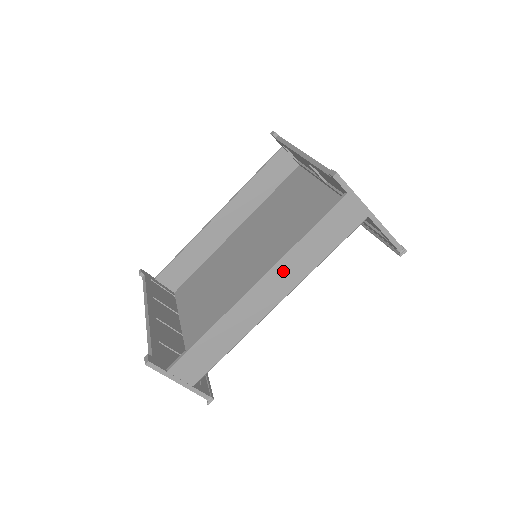
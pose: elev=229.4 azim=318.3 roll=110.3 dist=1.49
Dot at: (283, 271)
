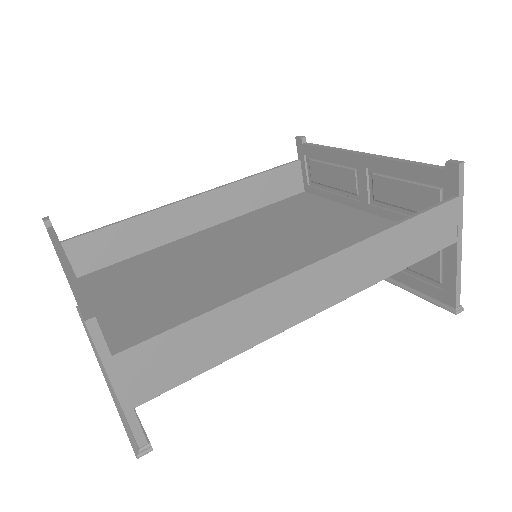
Dot at: (356, 261)
